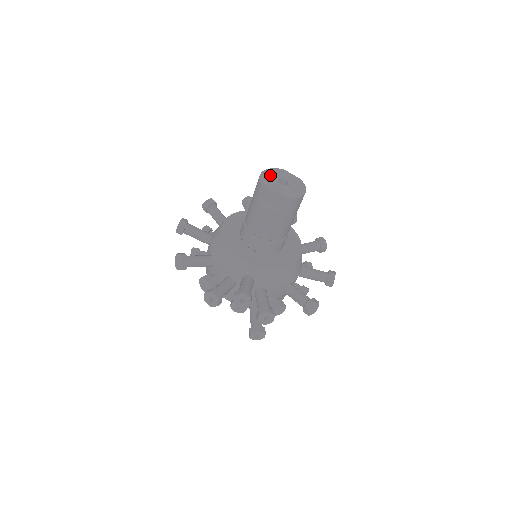
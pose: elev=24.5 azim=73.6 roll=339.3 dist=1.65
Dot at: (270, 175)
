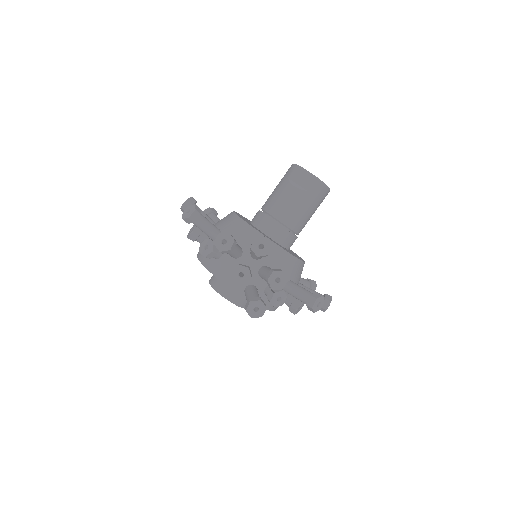
Dot at: occluded
